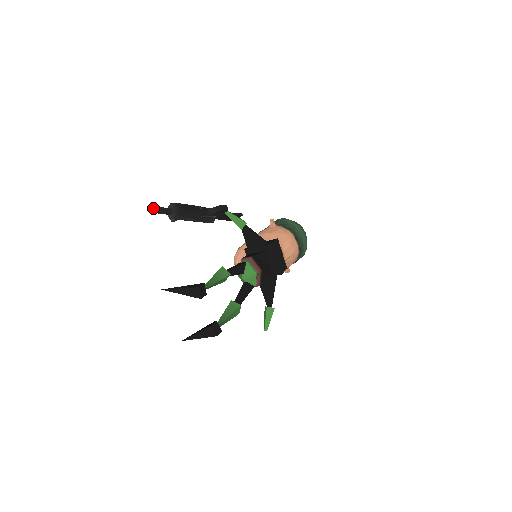
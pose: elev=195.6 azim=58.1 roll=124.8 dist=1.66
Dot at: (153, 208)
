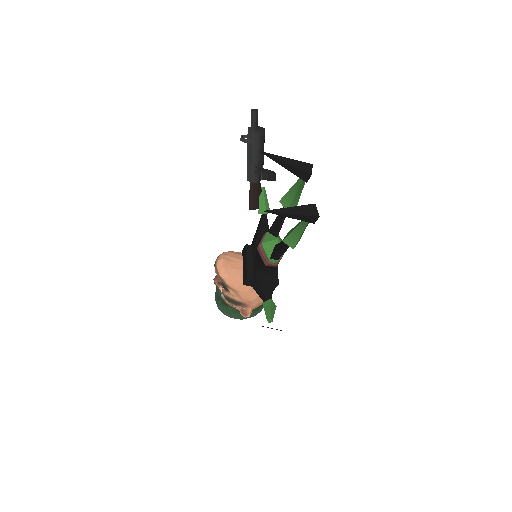
Dot at: (252, 109)
